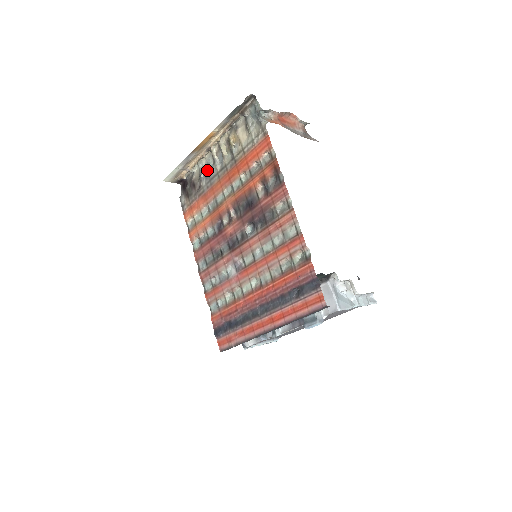
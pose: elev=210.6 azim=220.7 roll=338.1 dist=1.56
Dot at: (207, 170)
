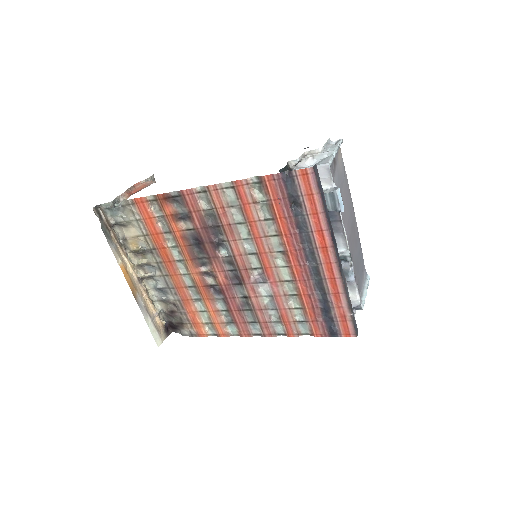
Dot at: occluded
